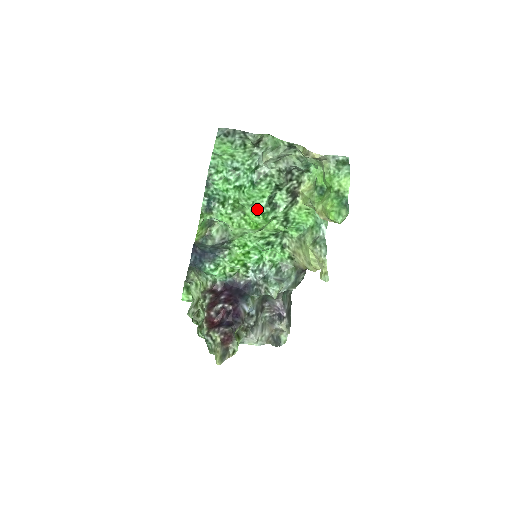
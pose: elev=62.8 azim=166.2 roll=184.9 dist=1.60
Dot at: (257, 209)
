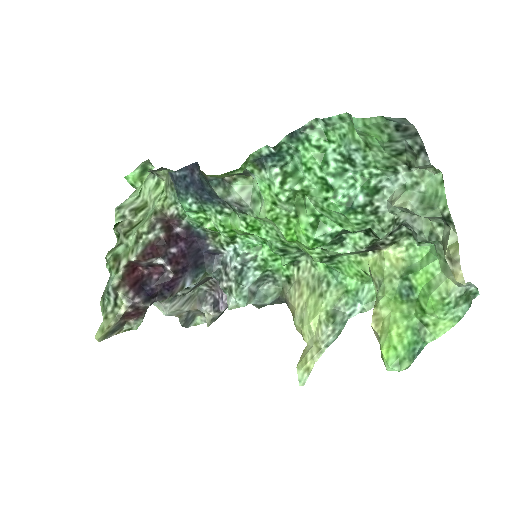
Dot at: (317, 228)
